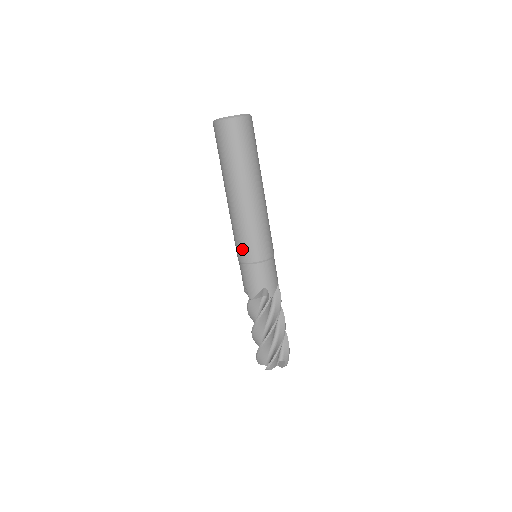
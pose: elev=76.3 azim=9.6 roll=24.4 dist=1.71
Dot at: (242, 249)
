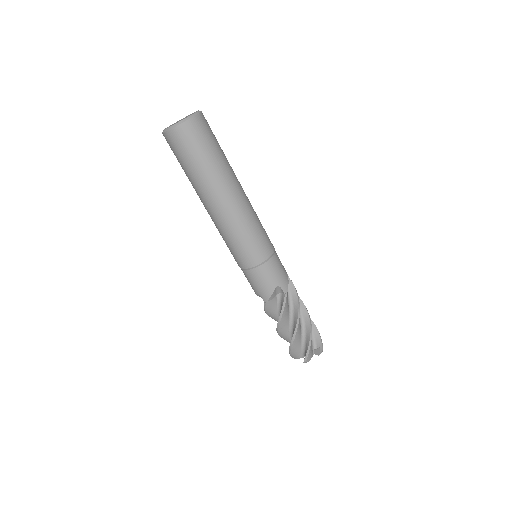
Dot at: (240, 256)
